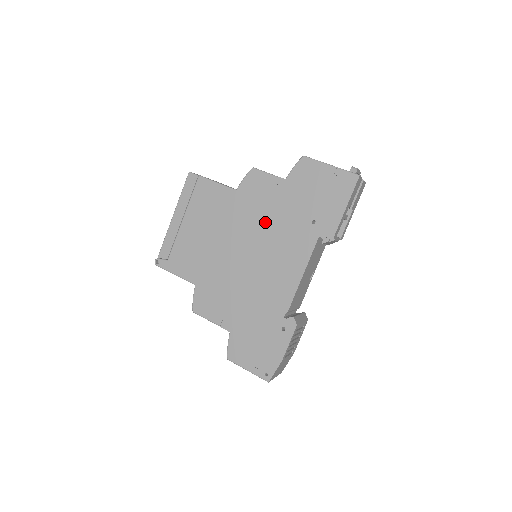
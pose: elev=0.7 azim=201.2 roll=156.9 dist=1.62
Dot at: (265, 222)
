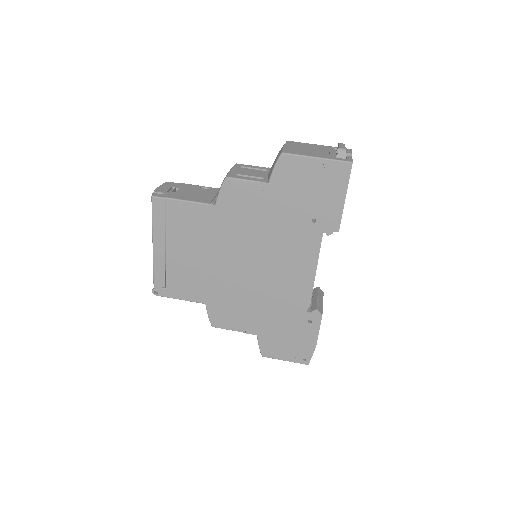
Dot at: (260, 231)
